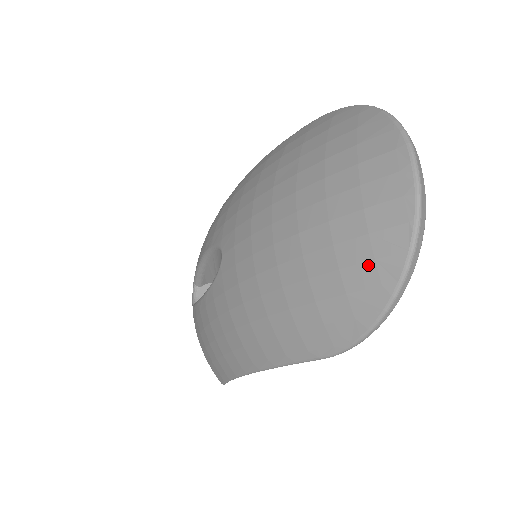
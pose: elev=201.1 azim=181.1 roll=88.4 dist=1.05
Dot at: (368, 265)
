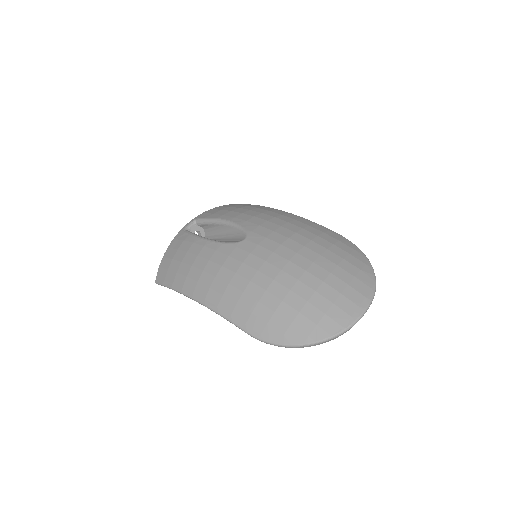
Dot at: (312, 324)
